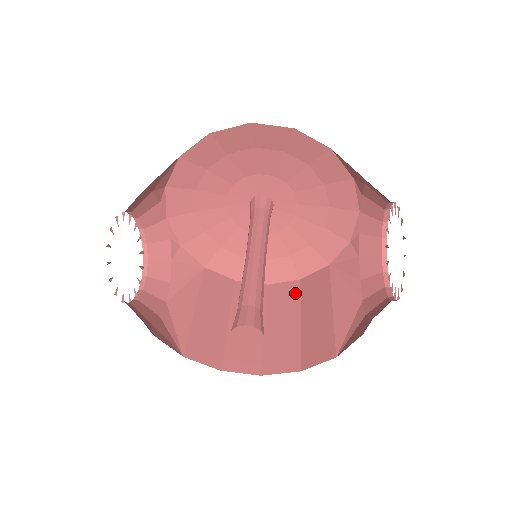
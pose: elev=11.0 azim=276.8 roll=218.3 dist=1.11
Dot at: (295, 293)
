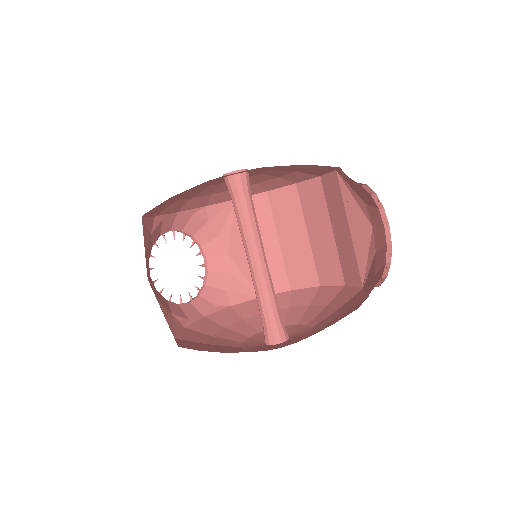
Dot at: (320, 196)
